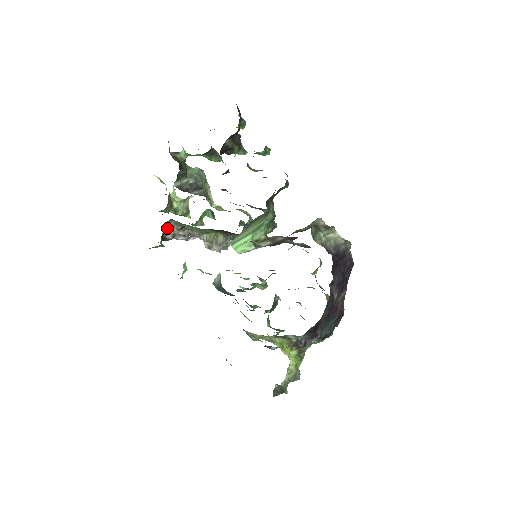
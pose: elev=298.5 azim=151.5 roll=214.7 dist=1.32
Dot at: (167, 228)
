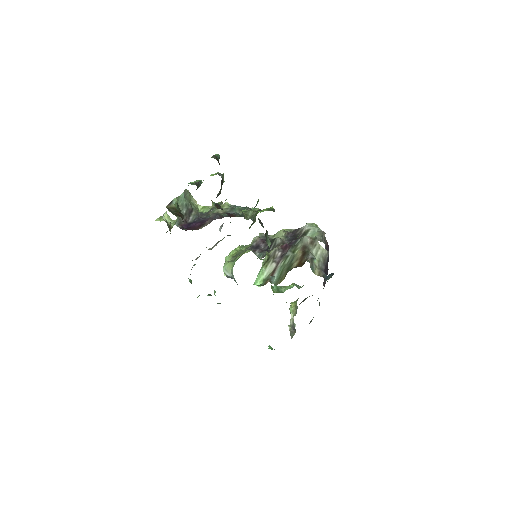
Dot at: occluded
